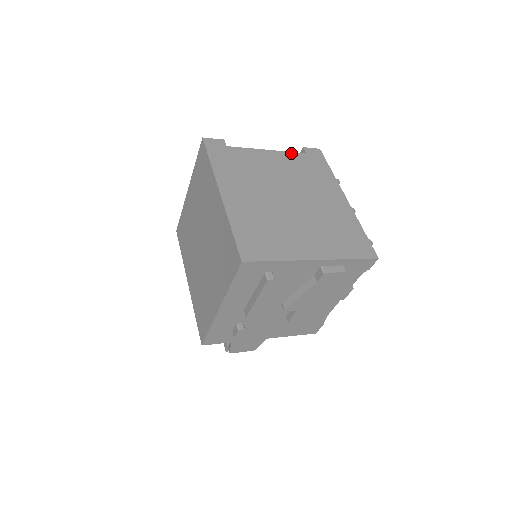
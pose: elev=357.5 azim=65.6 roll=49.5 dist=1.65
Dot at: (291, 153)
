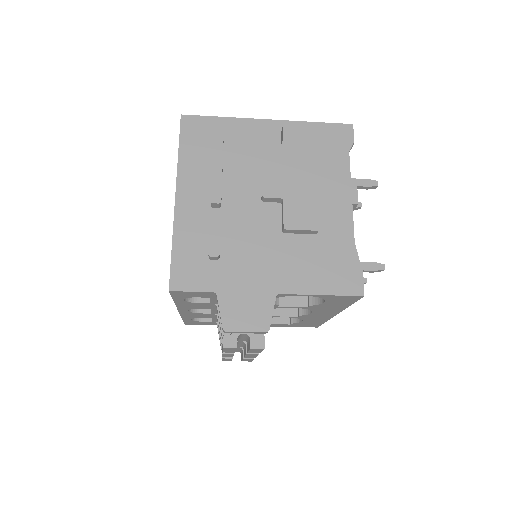
Dot at: occluded
